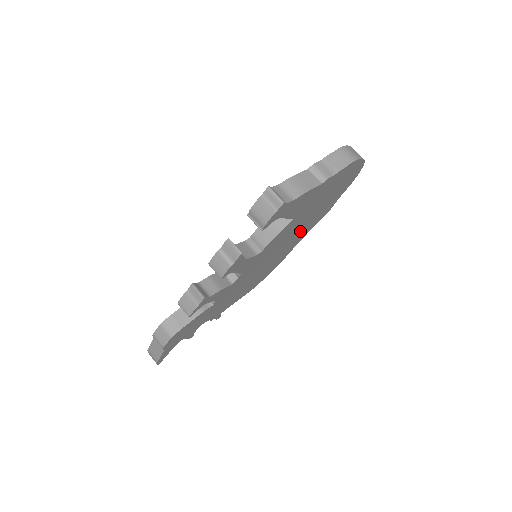
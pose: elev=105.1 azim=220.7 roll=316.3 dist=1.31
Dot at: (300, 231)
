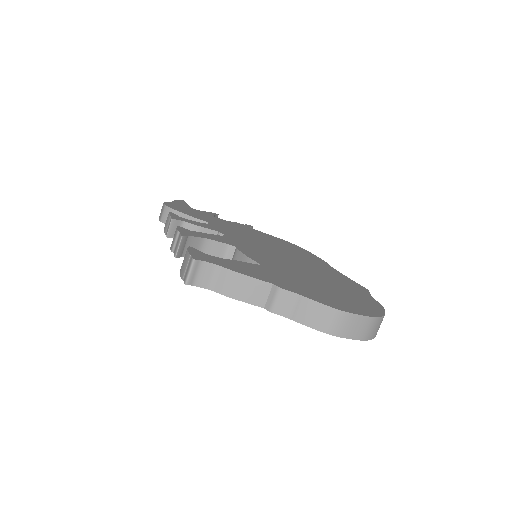
Dot at: occluded
